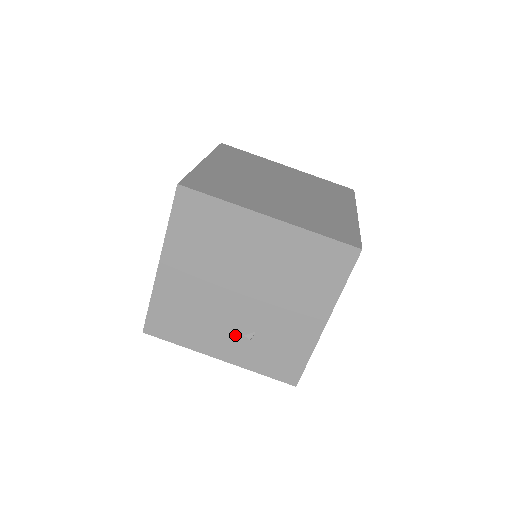
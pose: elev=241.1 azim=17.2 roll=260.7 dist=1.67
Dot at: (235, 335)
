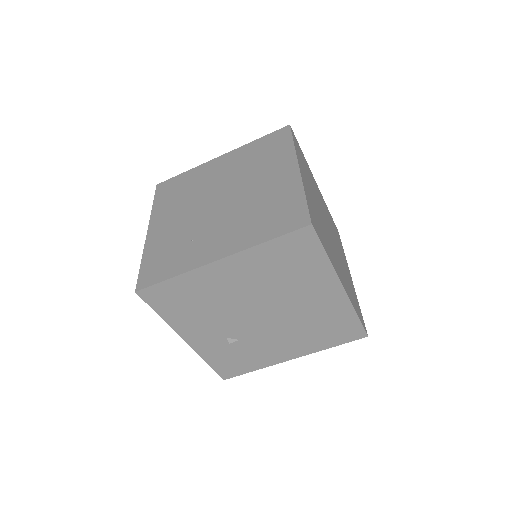
Dot at: (220, 334)
